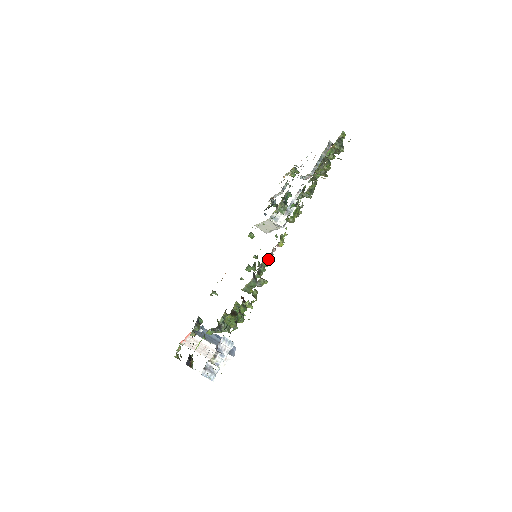
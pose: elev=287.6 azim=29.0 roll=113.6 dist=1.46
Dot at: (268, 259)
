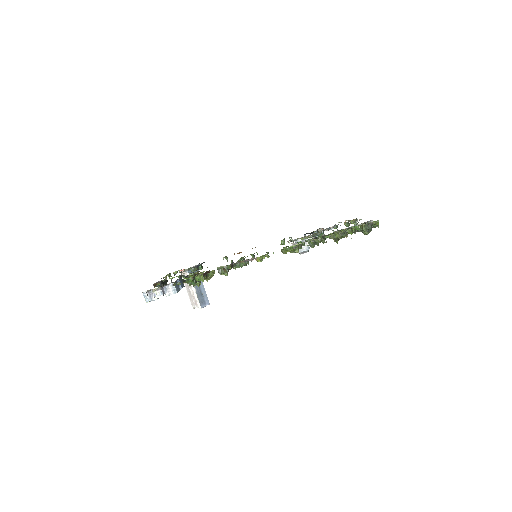
Dot at: (246, 262)
